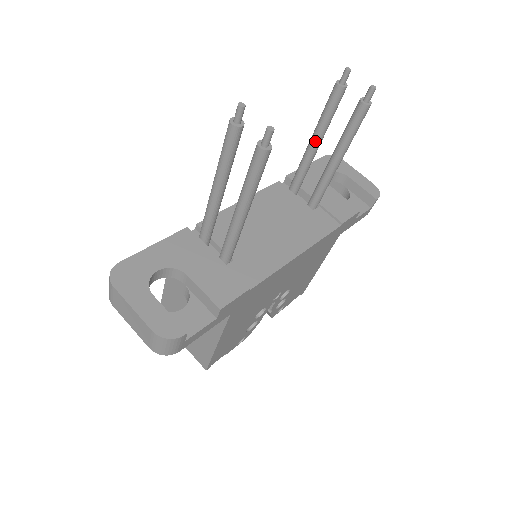
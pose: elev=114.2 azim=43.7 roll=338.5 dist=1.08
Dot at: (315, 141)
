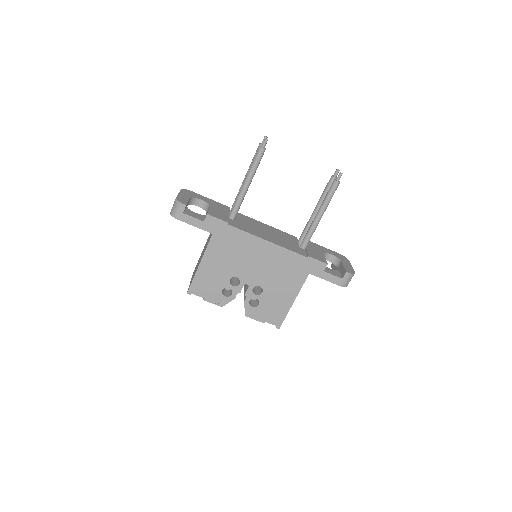
Dot at: (316, 207)
